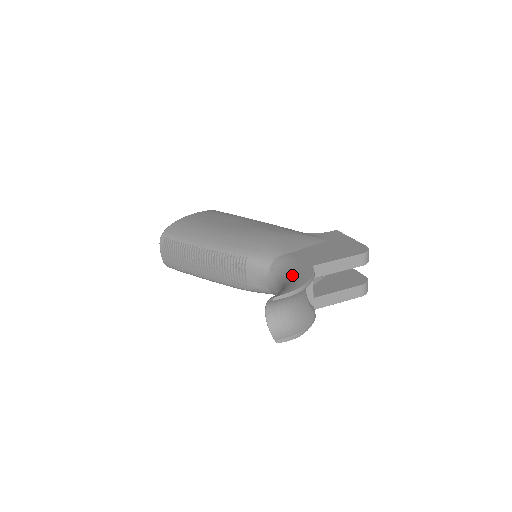
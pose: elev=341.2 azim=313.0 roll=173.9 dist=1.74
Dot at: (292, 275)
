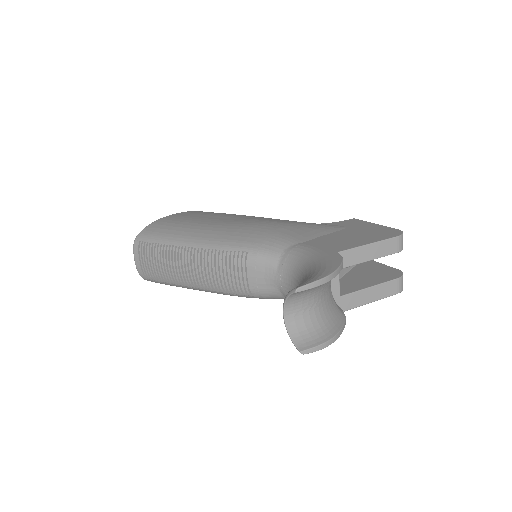
Dot at: (313, 264)
